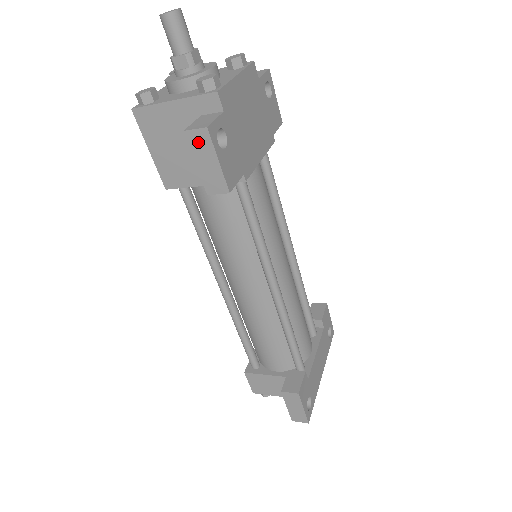
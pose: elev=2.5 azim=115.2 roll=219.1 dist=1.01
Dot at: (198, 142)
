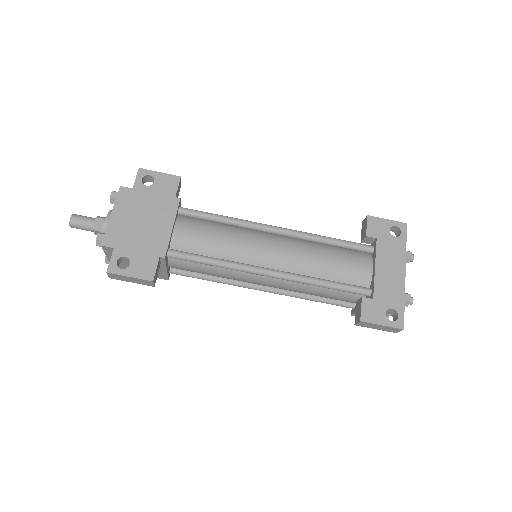
Dot at: (117, 277)
